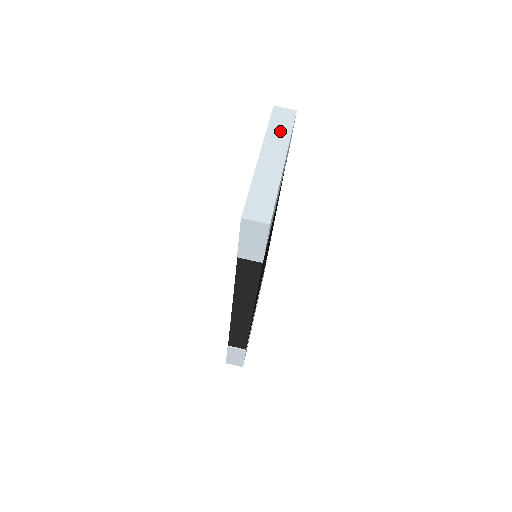
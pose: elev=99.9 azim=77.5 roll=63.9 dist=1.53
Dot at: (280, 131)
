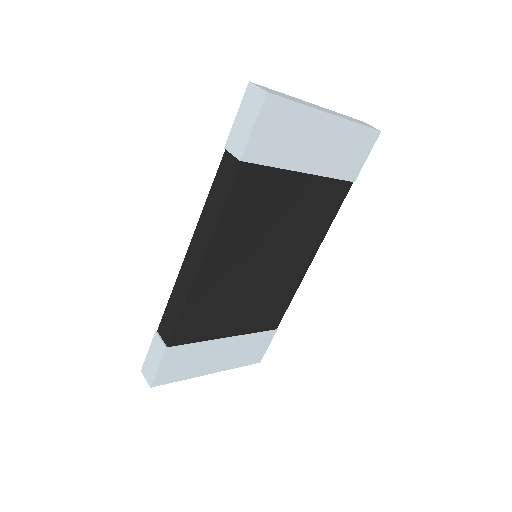
Dot at: (351, 119)
